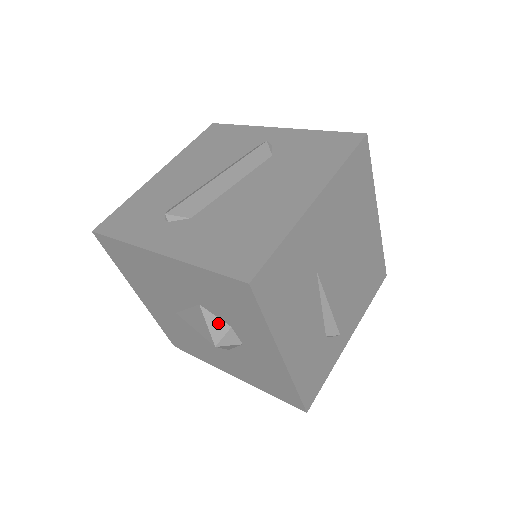
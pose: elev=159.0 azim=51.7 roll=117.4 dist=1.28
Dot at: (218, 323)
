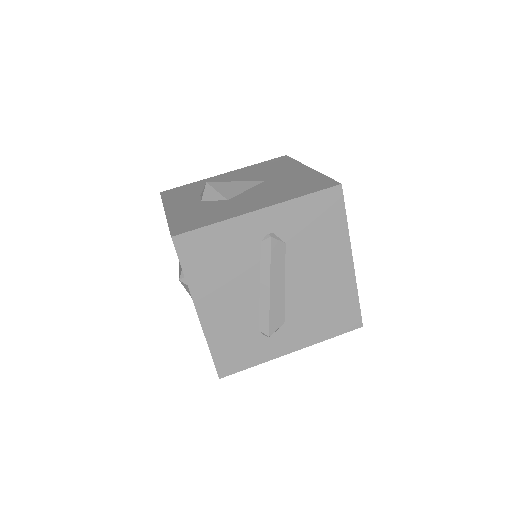
Dot at: occluded
